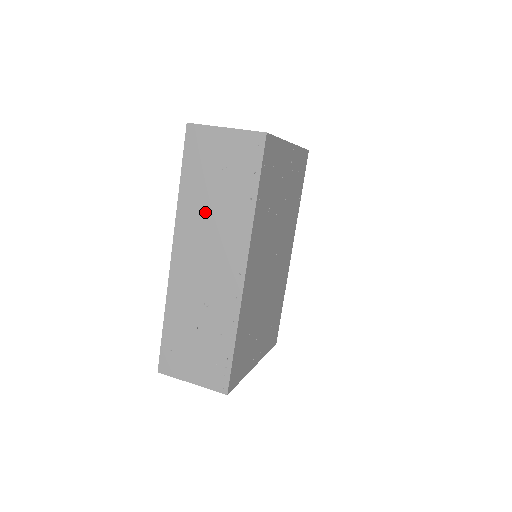
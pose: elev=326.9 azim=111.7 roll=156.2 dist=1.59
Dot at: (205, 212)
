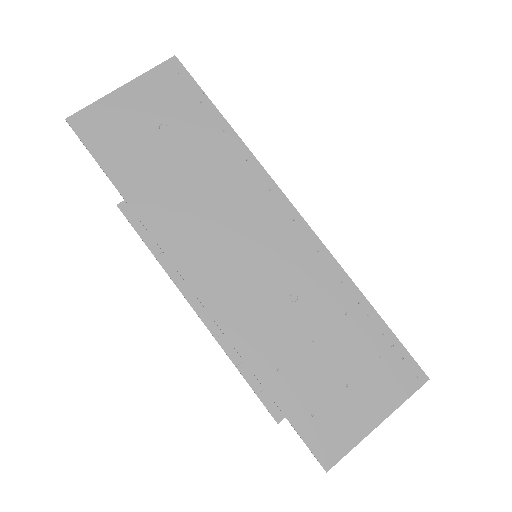
Dot at: (185, 194)
